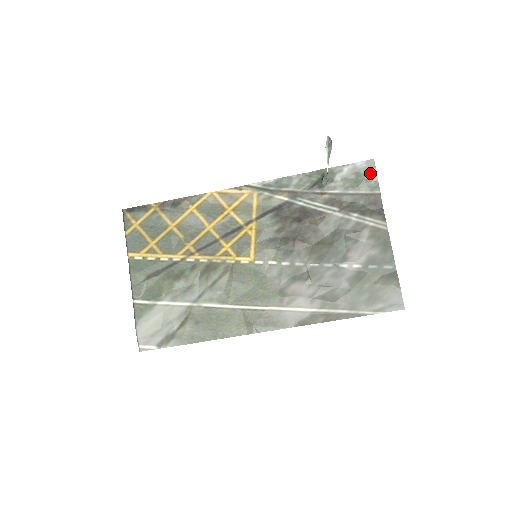
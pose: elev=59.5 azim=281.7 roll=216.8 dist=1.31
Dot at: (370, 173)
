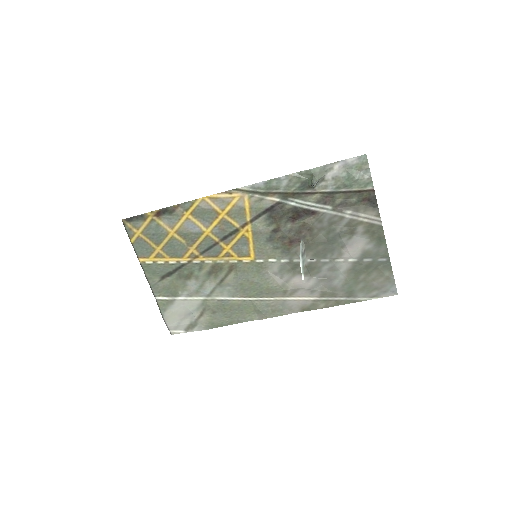
Dot at: (362, 169)
